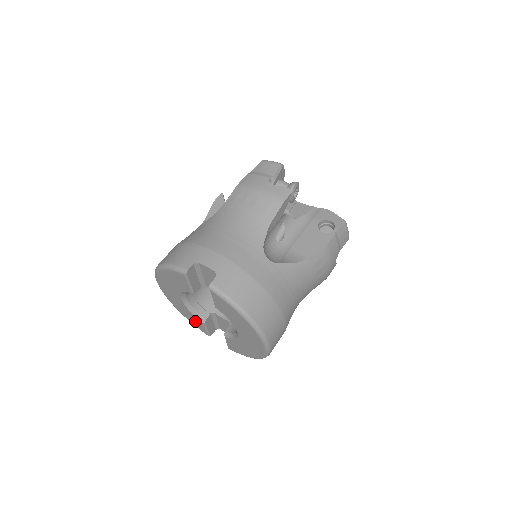
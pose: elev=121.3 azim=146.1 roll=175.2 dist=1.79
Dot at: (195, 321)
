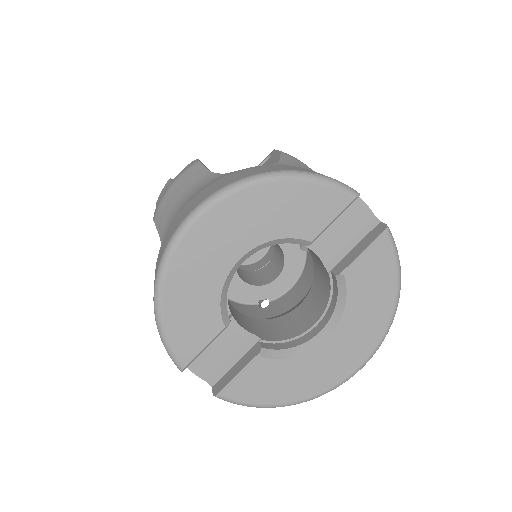
Dot at: (194, 325)
